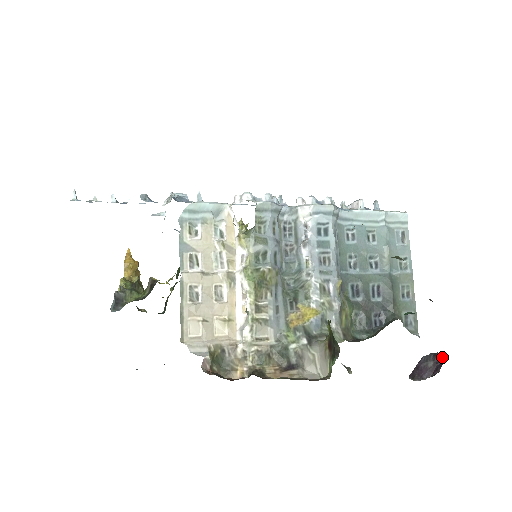
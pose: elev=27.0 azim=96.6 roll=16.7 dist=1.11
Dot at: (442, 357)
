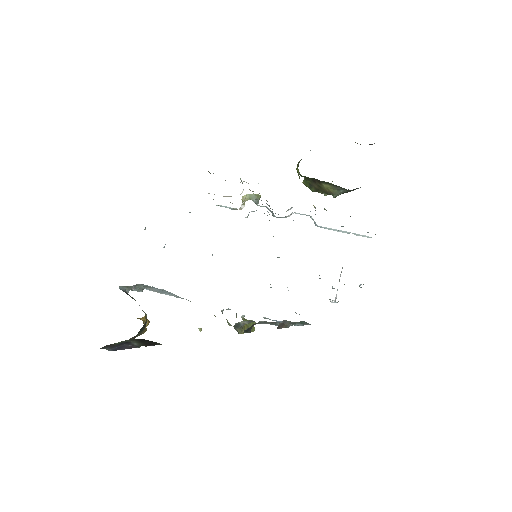
Dot at: occluded
